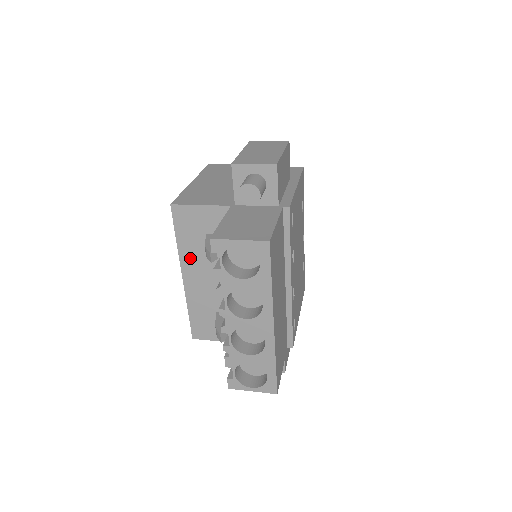
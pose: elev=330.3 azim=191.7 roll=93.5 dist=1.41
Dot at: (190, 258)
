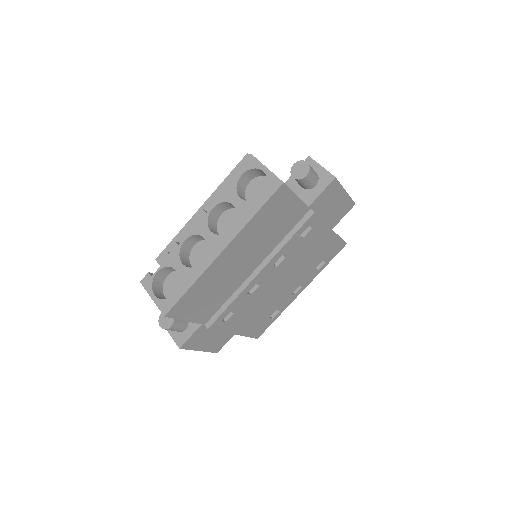
Dot at: occluded
